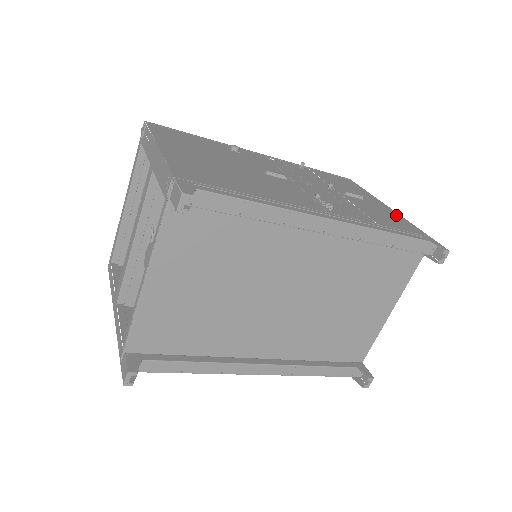
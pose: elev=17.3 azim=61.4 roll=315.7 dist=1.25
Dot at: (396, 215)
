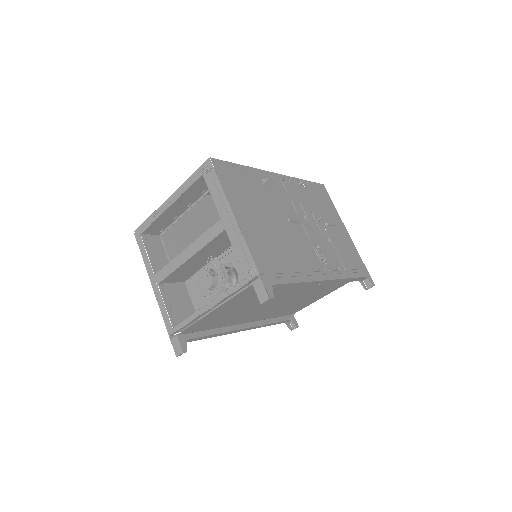
Dot at: (351, 243)
